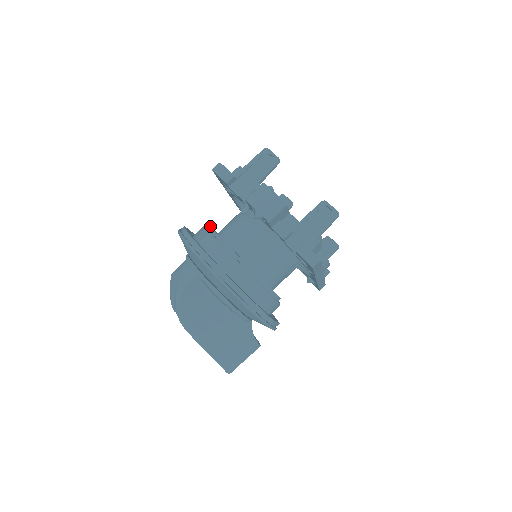
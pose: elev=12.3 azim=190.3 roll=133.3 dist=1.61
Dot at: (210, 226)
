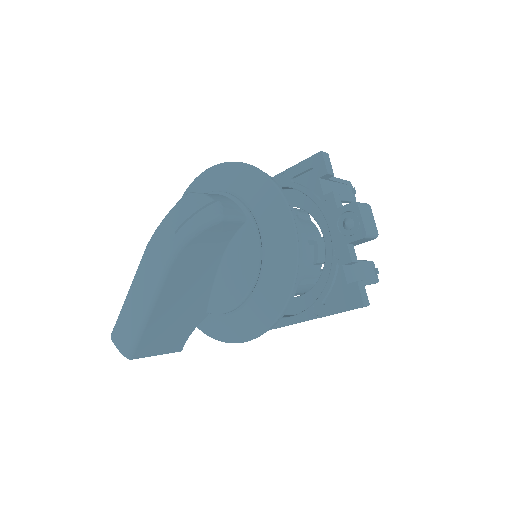
Dot at: occluded
